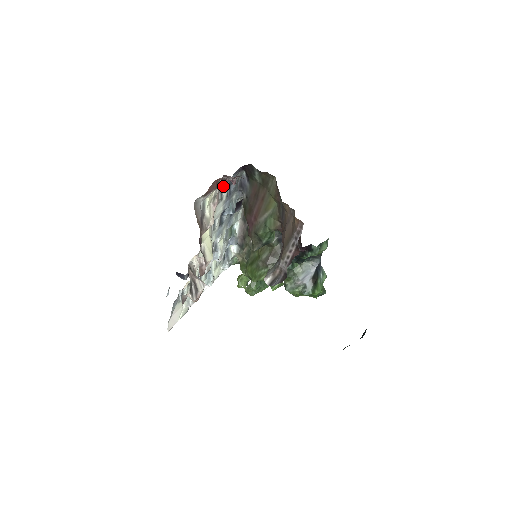
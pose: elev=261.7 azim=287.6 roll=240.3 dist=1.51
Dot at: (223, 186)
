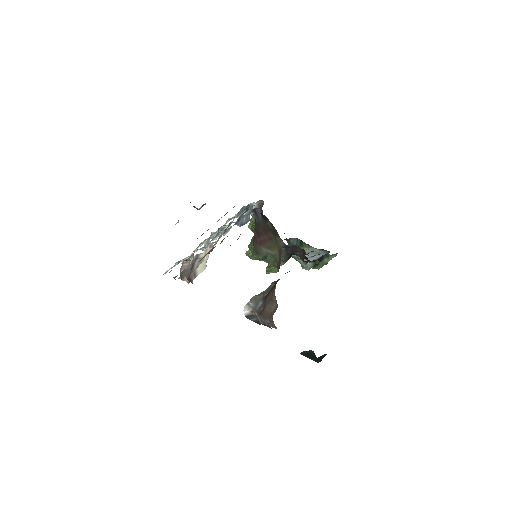
Dot at: occluded
